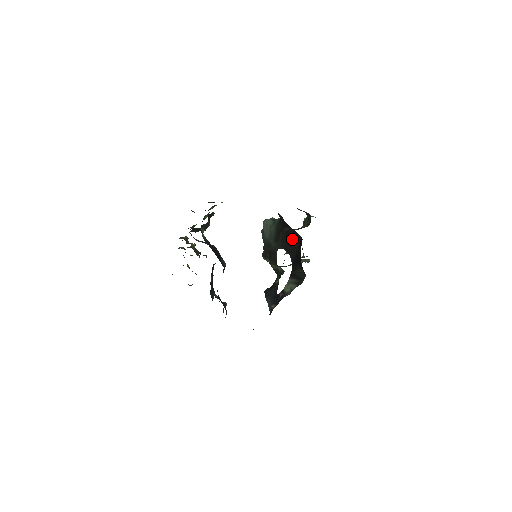
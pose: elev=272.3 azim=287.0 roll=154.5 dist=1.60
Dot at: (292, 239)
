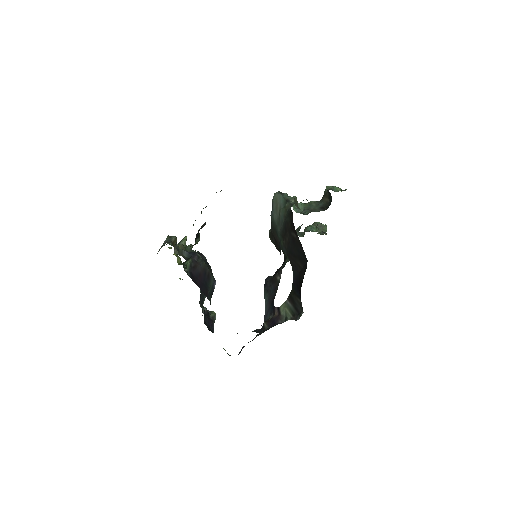
Dot at: (297, 253)
